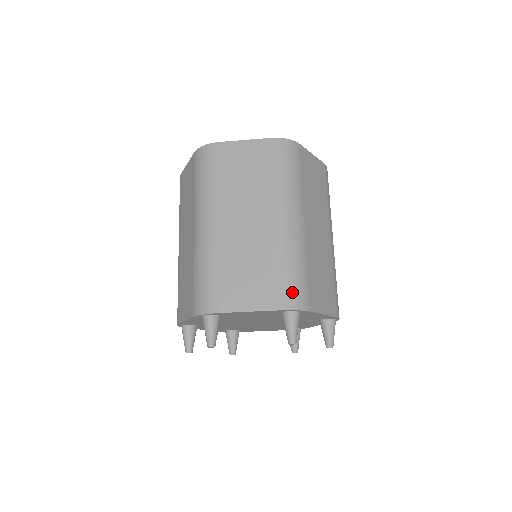
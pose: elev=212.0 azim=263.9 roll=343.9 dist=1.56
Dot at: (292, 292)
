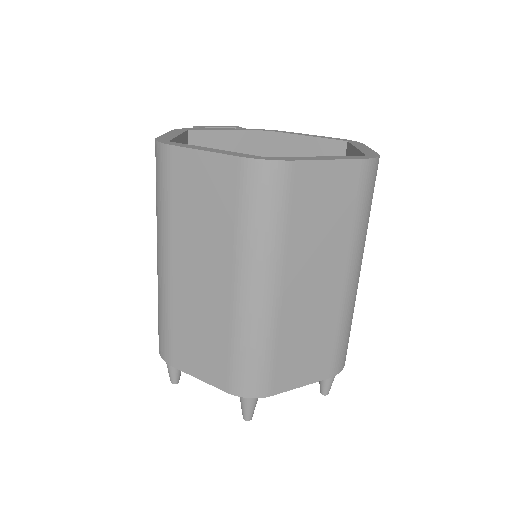
Dot at: (343, 355)
